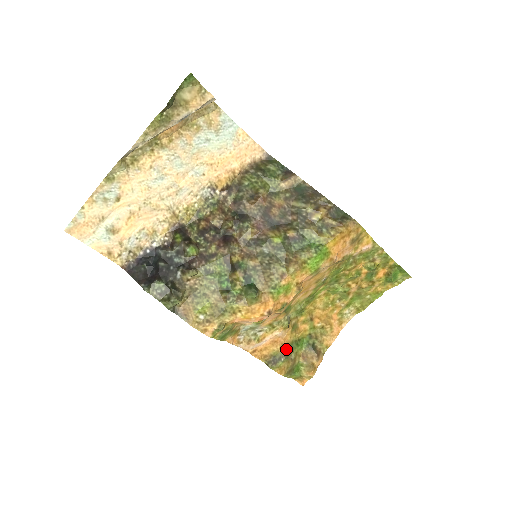
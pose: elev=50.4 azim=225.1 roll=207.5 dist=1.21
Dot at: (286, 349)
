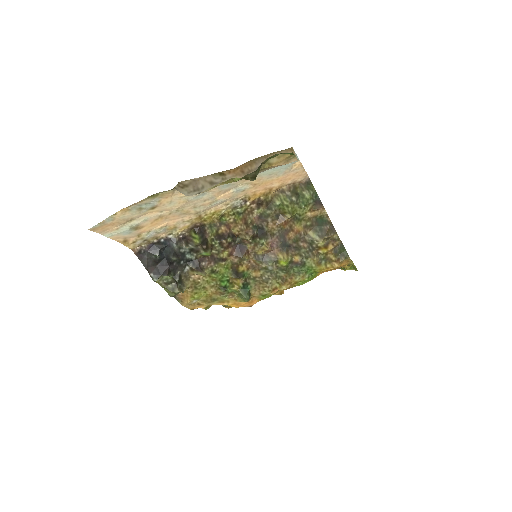
Dot at: occluded
